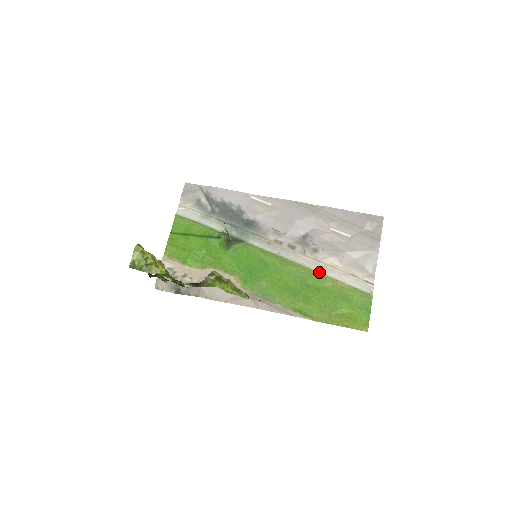
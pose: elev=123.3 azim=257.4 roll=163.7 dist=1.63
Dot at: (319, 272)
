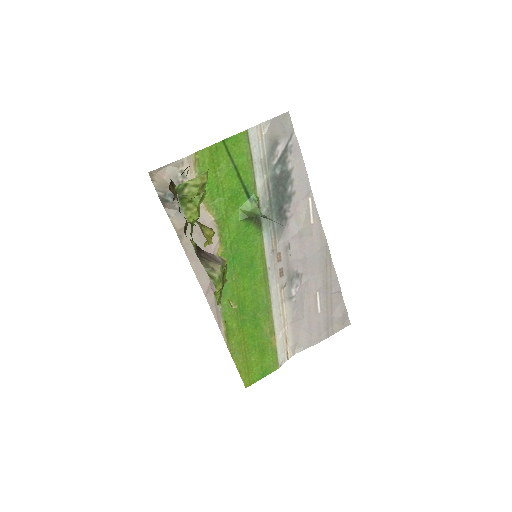
Dot at: (273, 315)
